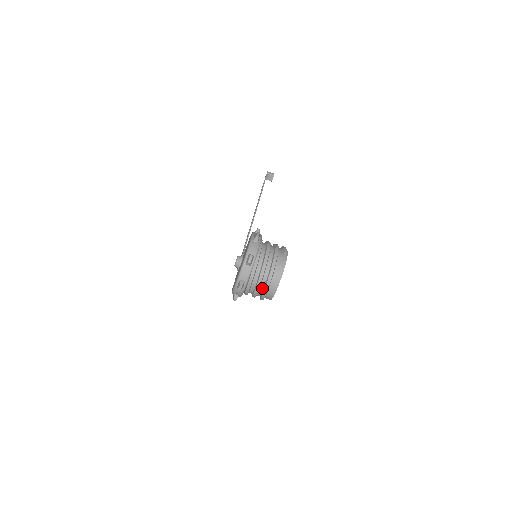
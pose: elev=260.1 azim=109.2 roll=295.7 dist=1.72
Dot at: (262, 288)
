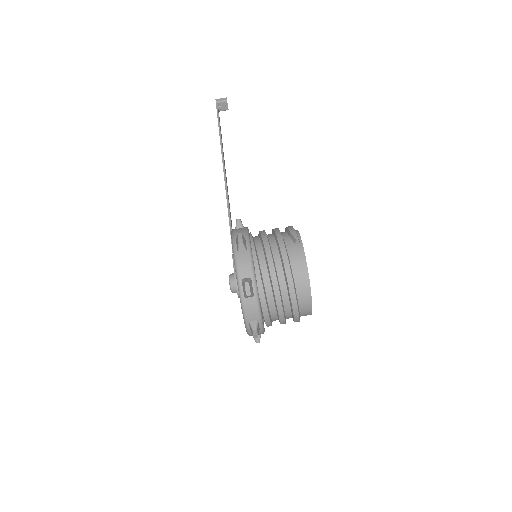
Dot at: (288, 312)
